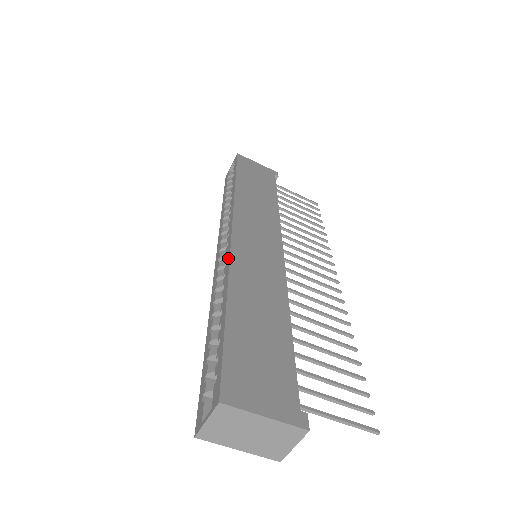
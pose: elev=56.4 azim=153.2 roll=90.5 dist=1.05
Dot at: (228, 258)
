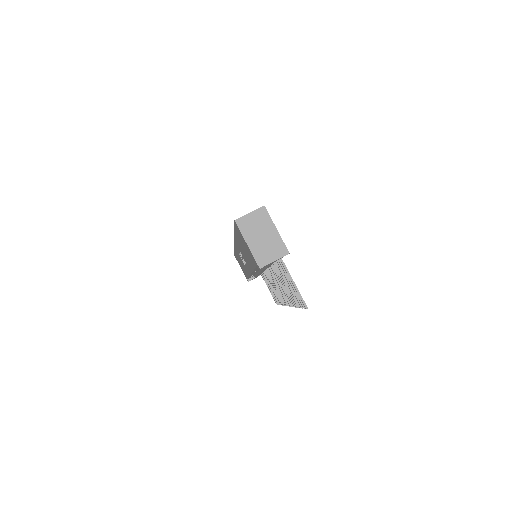
Dot at: occluded
